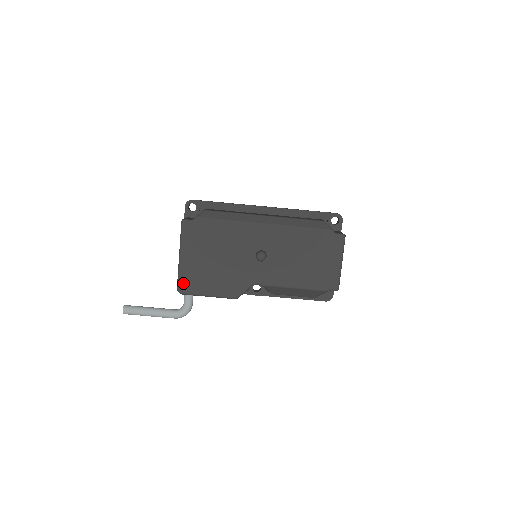
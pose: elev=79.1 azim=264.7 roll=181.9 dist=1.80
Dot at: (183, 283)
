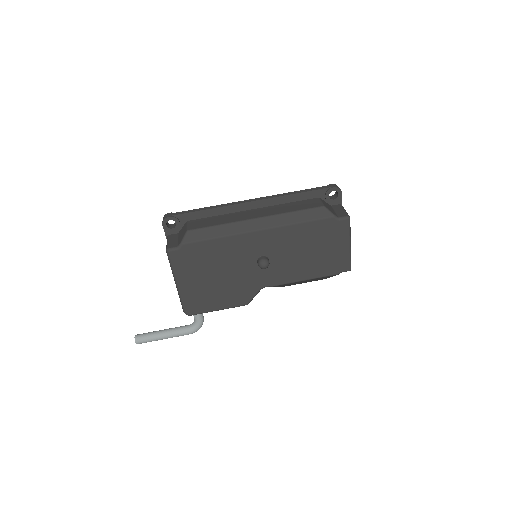
Dot at: (188, 307)
